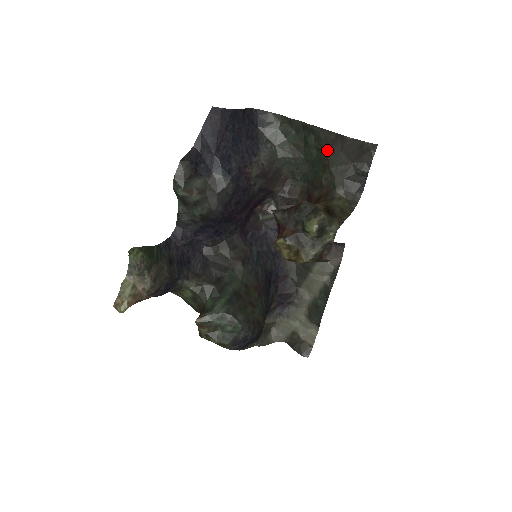
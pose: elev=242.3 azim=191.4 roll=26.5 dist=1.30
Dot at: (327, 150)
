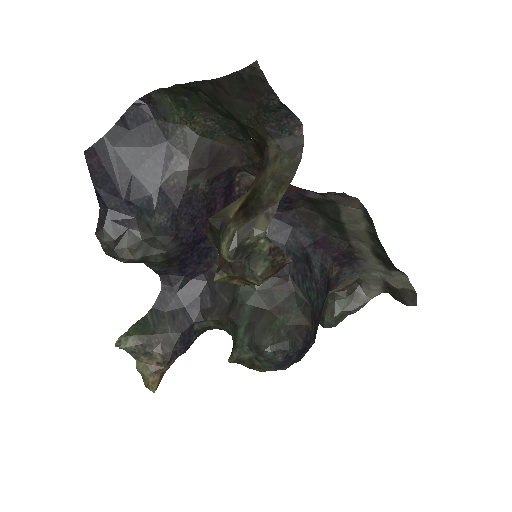
Dot at: (220, 104)
